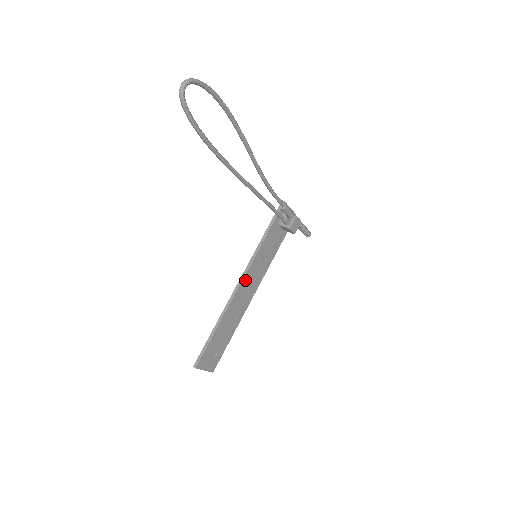
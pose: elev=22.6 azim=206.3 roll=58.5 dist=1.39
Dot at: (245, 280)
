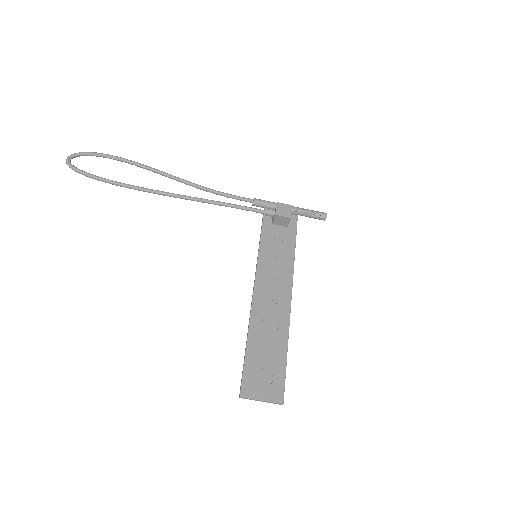
Dot at: (260, 284)
